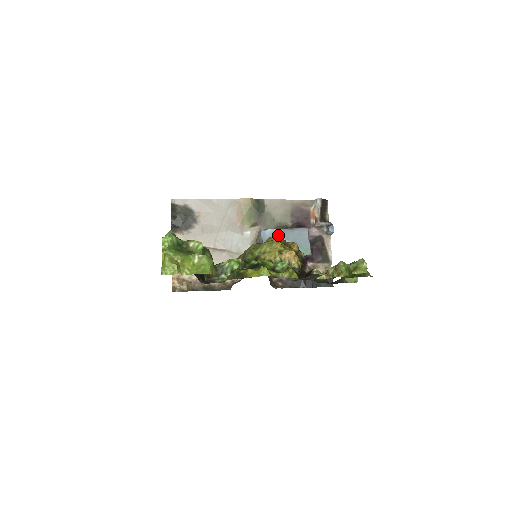
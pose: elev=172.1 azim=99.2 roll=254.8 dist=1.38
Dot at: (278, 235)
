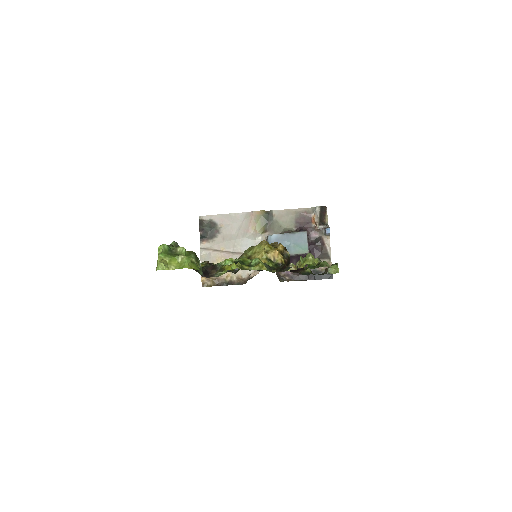
Dot at: (281, 238)
